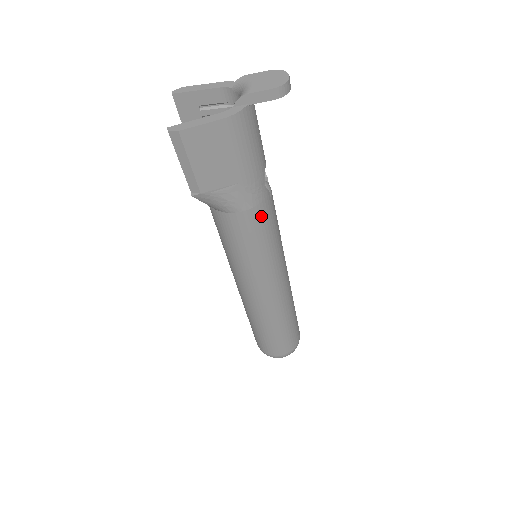
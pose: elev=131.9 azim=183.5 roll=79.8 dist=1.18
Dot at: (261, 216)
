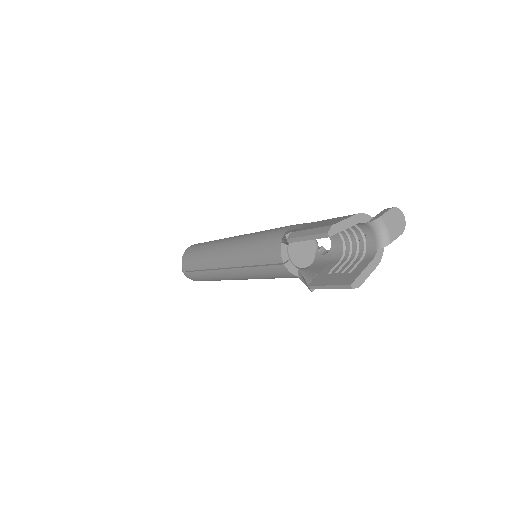
Dot at: occluded
